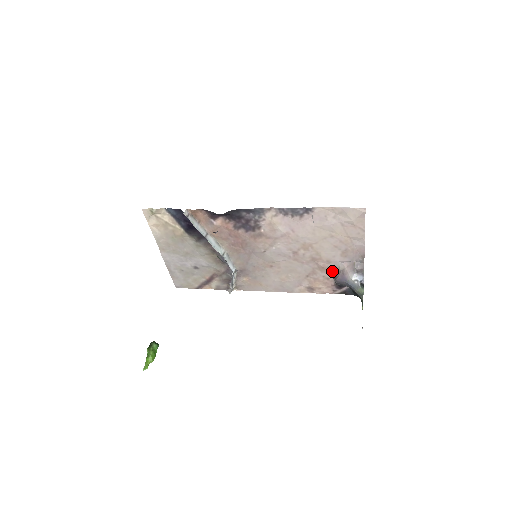
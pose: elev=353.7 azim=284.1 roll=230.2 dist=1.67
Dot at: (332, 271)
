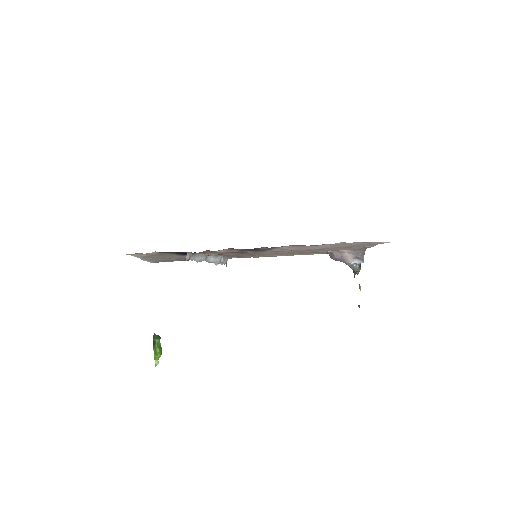
Dot at: (329, 251)
